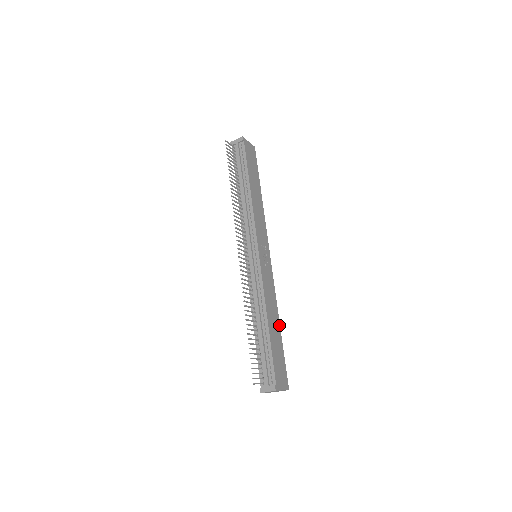
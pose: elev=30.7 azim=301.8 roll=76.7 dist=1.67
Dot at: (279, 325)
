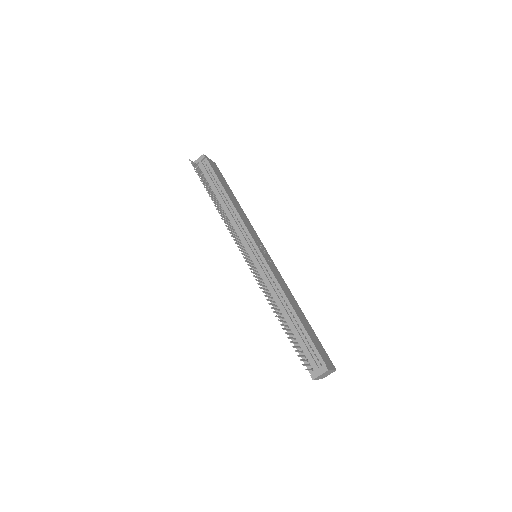
Dot at: (302, 313)
